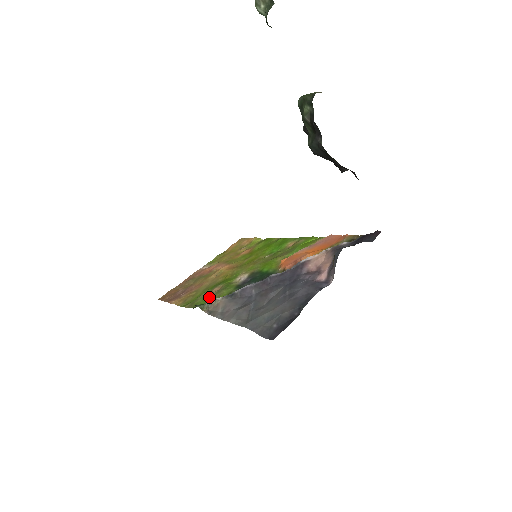
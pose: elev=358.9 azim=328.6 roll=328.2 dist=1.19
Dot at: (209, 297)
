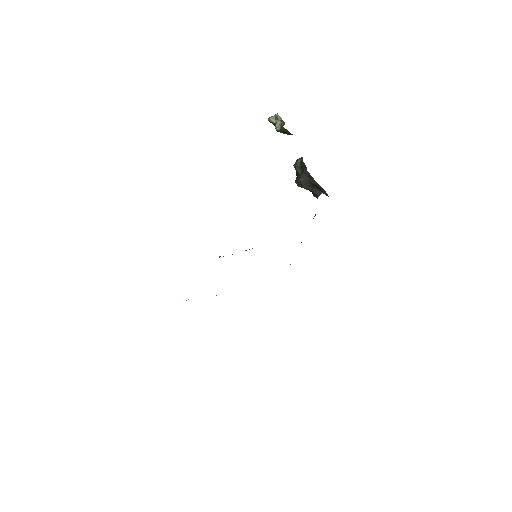
Dot at: occluded
